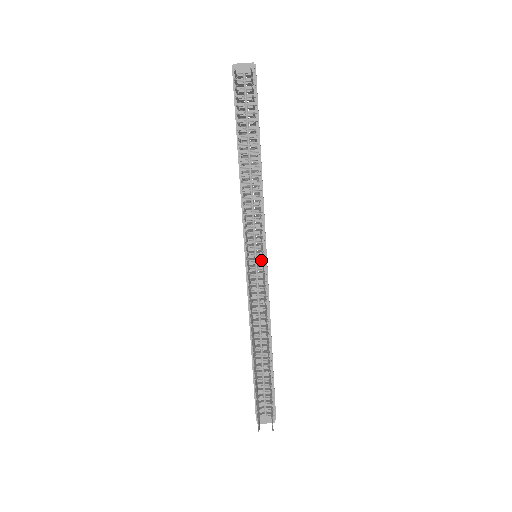
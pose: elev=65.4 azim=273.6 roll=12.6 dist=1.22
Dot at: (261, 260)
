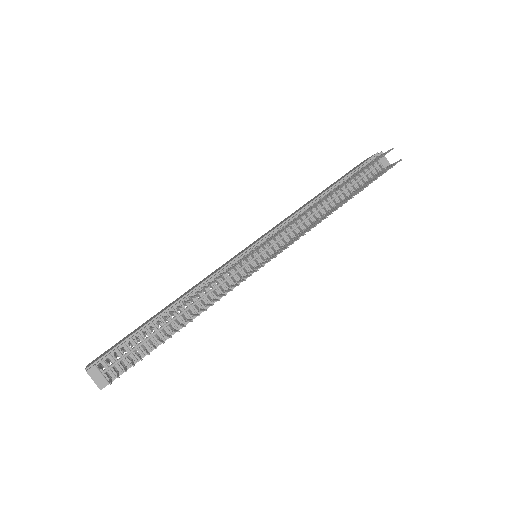
Dot at: (262, 260)
